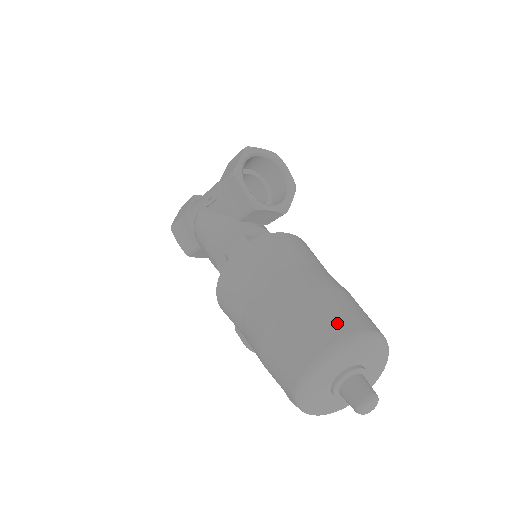
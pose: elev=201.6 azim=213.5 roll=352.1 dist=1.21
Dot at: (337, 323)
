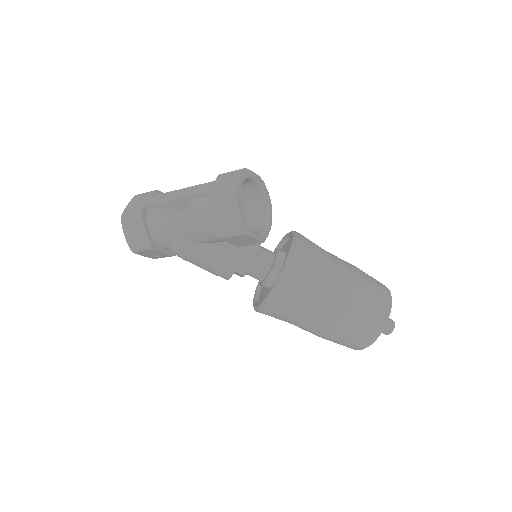
Dot at: (378, 312)
